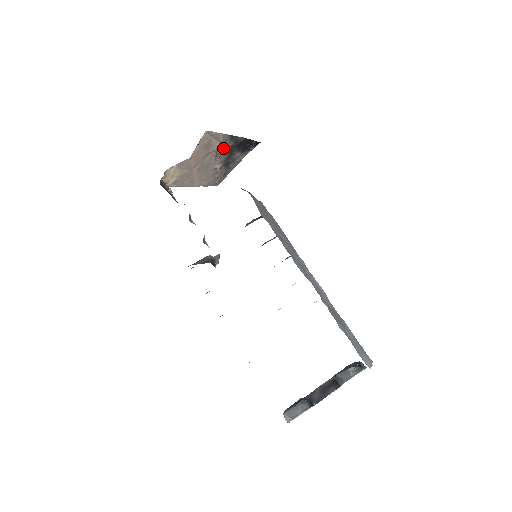
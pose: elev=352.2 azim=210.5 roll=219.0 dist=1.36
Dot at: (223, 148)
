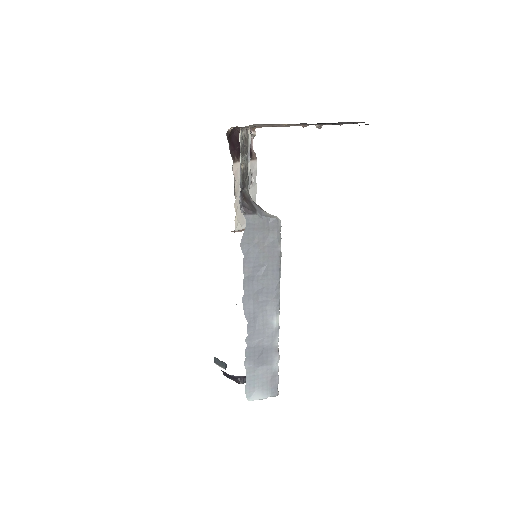
Dot at: occluded
